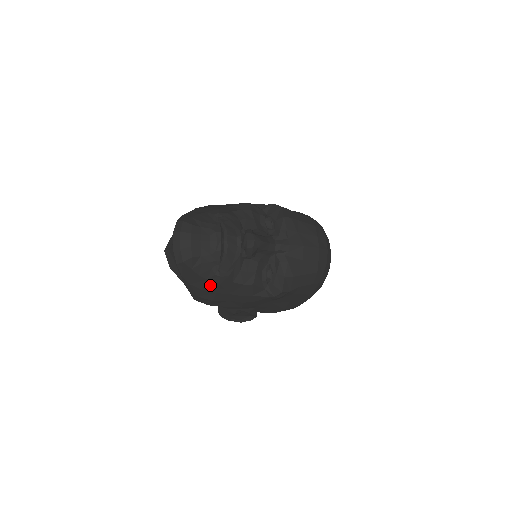
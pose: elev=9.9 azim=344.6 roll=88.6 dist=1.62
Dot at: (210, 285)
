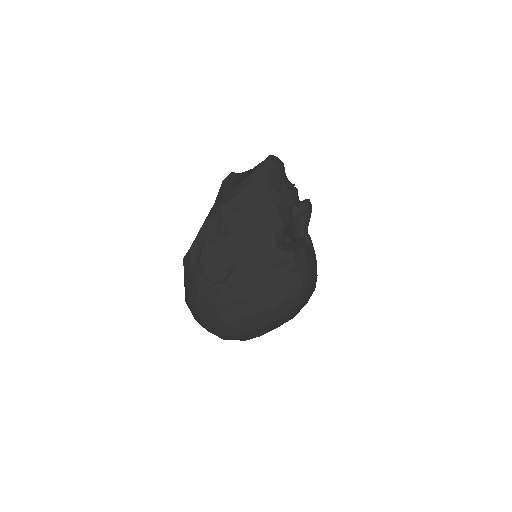
Dot at: (263, 193)
